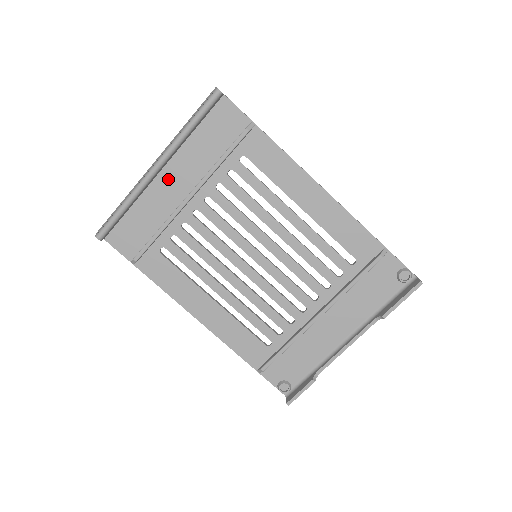
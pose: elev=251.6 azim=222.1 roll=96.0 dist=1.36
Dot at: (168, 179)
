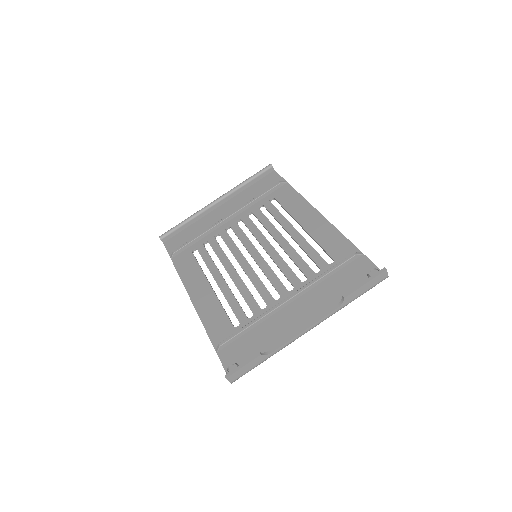
Dot at: (221, 211)
